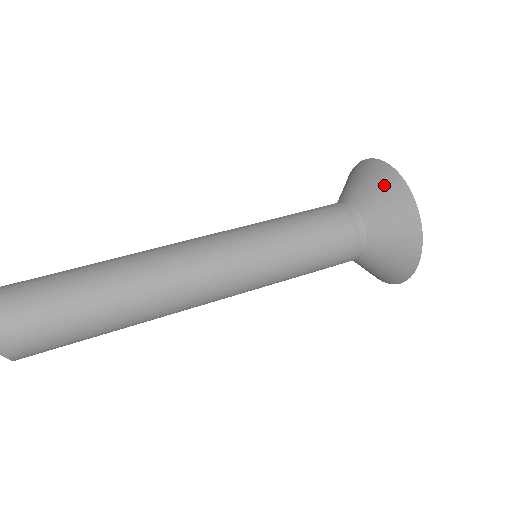
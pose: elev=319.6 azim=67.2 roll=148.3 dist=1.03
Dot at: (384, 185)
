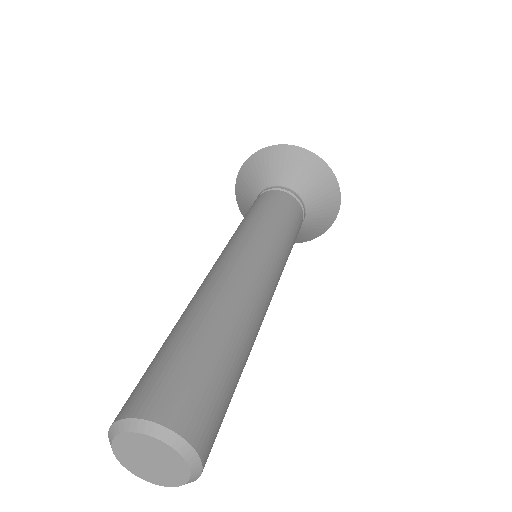
Dot at: (251, 170)
